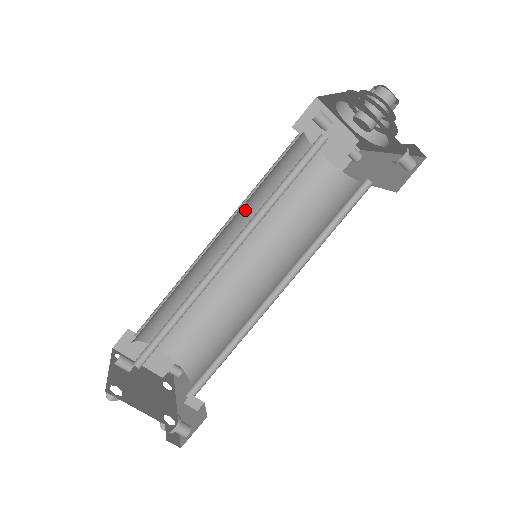
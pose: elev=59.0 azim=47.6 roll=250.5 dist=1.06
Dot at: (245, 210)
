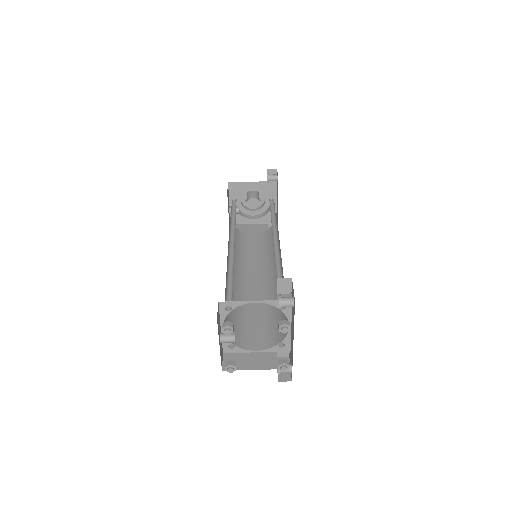
Dot at: (236, 261)
